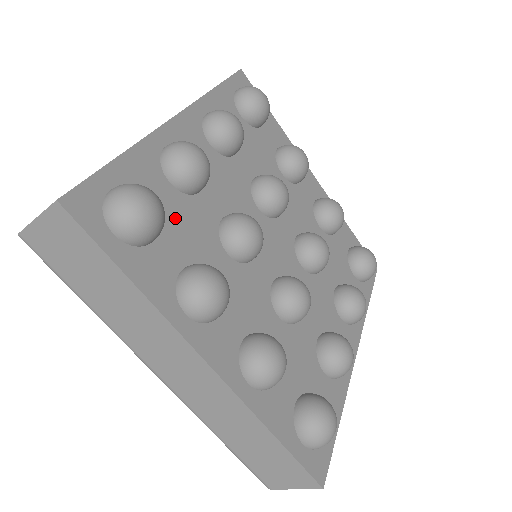
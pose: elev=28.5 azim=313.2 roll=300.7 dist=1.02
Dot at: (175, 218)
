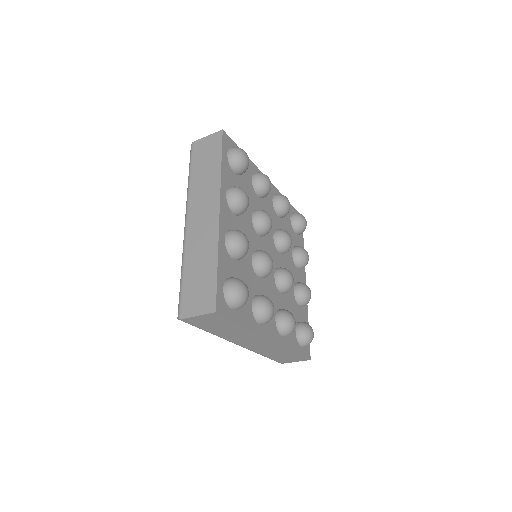
Dot at: (241, 278)
